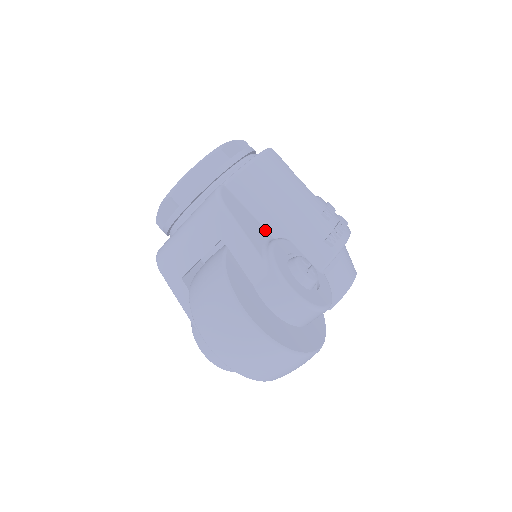
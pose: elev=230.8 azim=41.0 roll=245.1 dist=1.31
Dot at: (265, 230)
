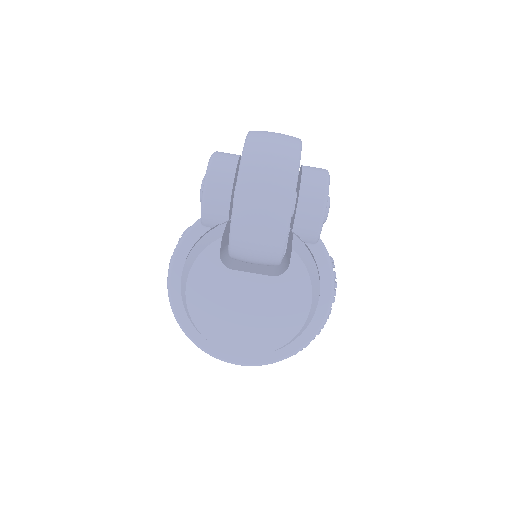
Dot at: occluded
